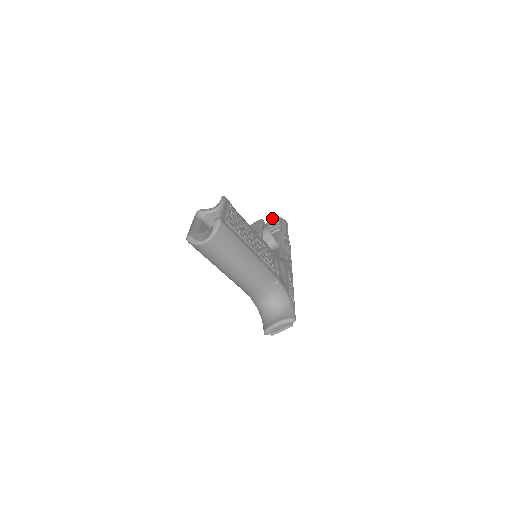
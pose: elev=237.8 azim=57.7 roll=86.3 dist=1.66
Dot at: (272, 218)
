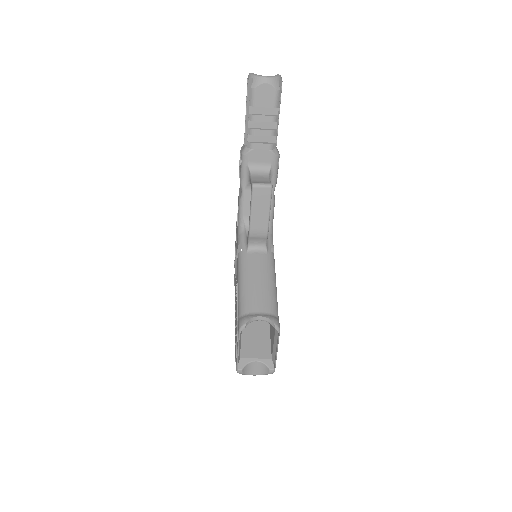
Dot at: (267, 83)
